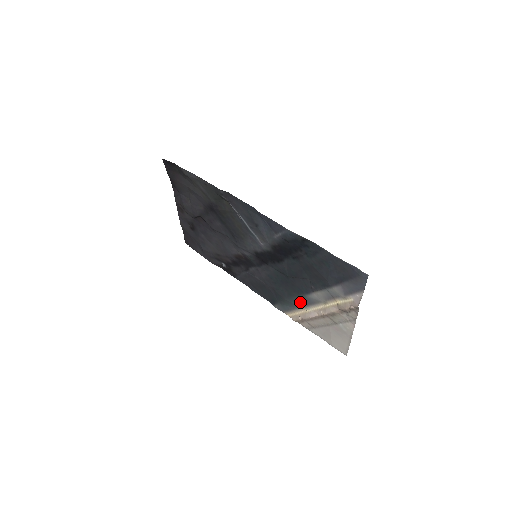
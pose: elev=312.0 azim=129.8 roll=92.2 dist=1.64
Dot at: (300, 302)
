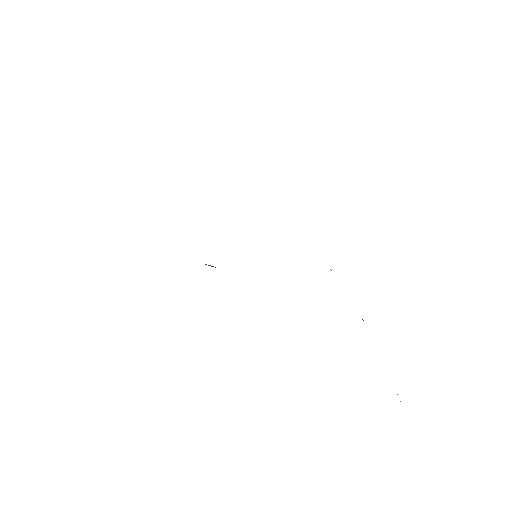
Dot at: occluded
